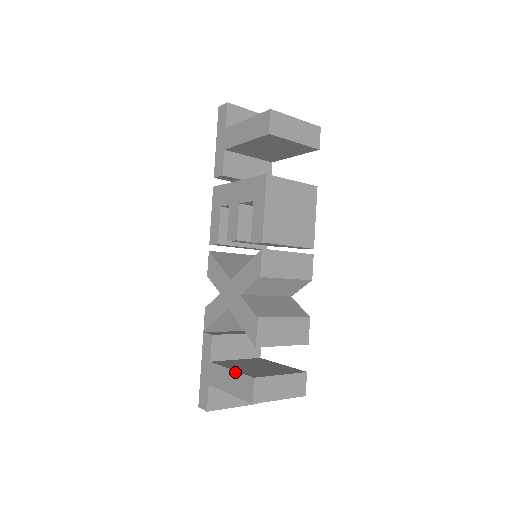
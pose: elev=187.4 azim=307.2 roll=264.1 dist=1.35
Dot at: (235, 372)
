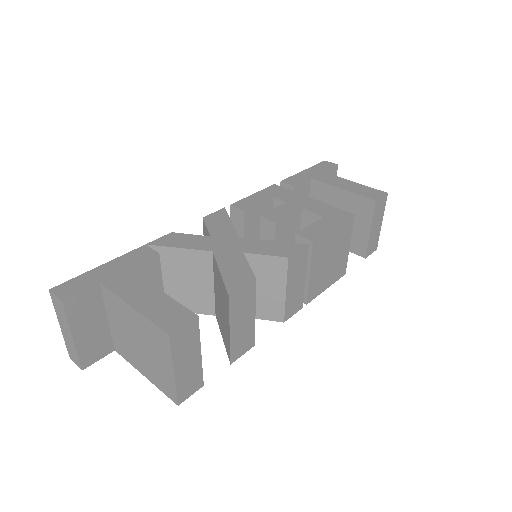
Dot at: (168, 296)
